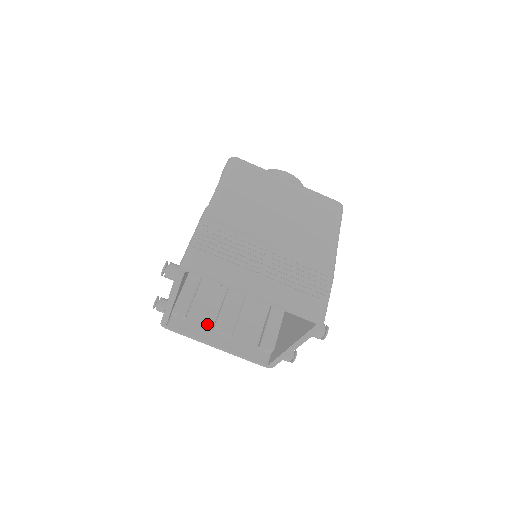
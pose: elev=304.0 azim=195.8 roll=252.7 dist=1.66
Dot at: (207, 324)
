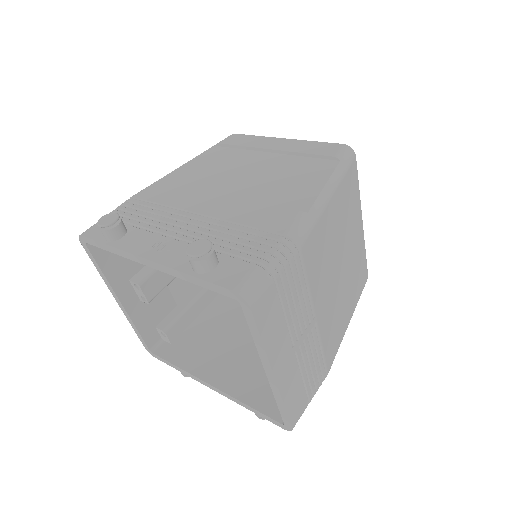
Dot at: (130, 268)
